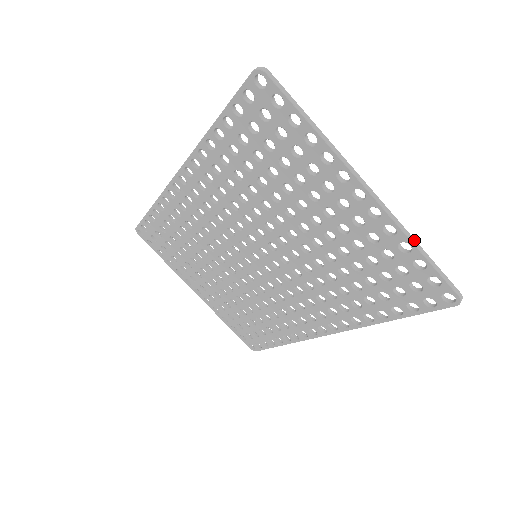
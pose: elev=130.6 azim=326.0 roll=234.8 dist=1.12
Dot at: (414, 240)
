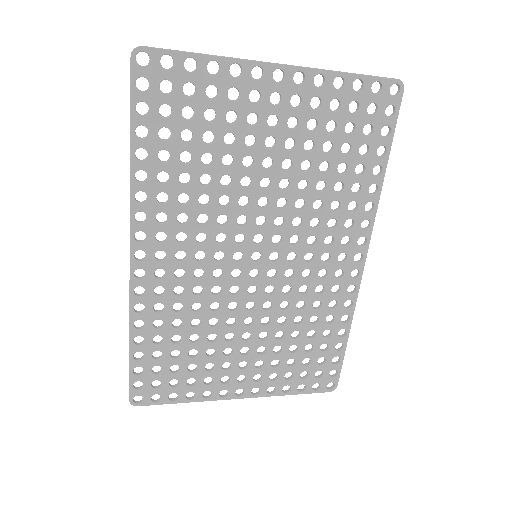
Dot at: (338, 71)
